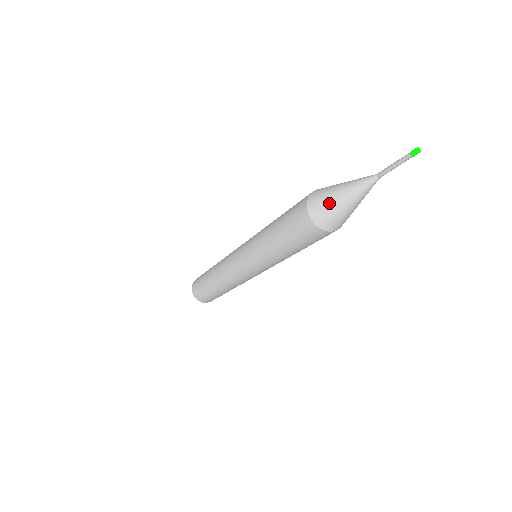
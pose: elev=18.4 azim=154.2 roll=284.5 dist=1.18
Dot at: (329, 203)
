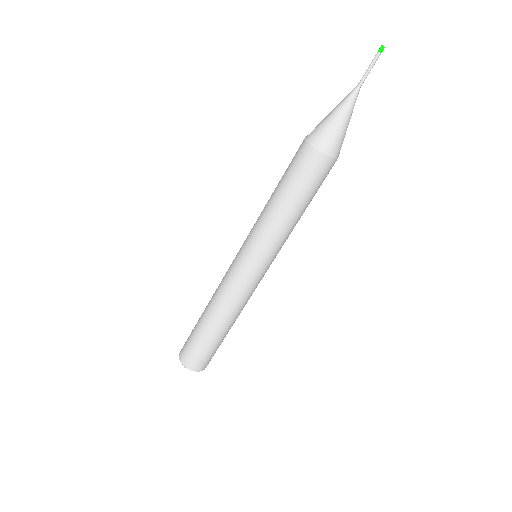
Dot at: (331, 129)
